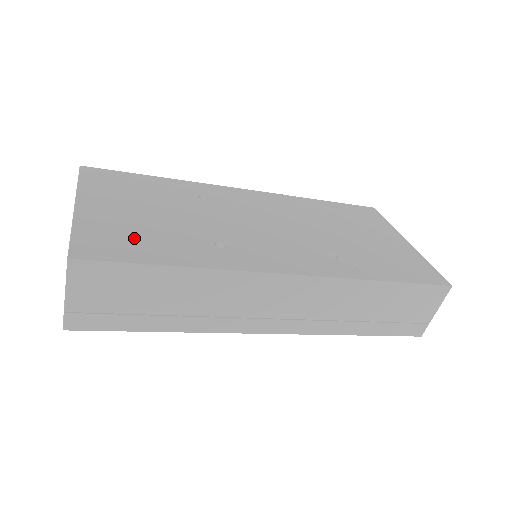
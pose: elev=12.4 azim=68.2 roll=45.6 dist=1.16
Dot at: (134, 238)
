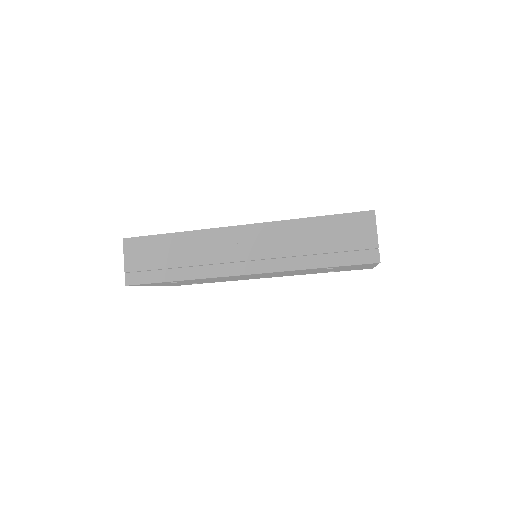
Dot at: occluded
